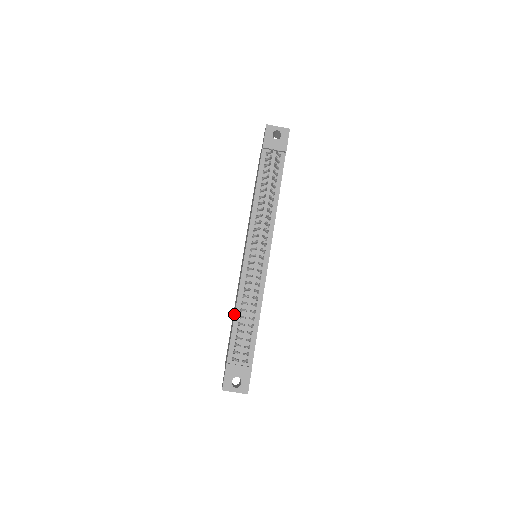
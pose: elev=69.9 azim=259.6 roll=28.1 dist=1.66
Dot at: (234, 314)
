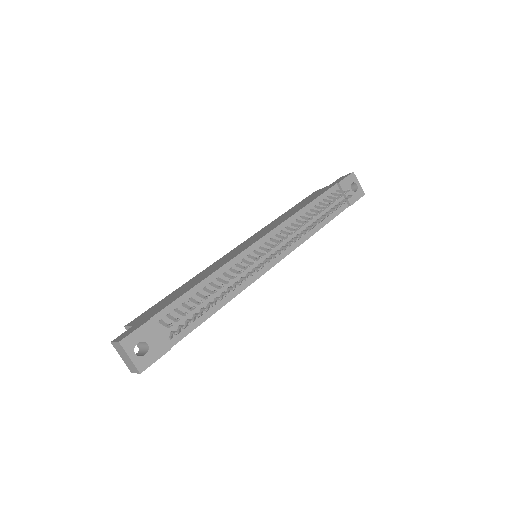
Dot at: (201, 280)
